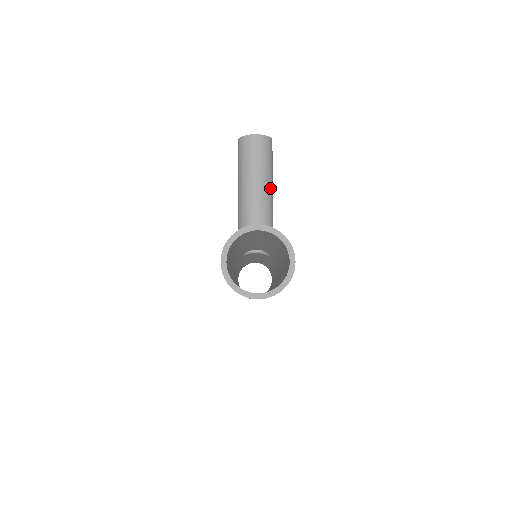
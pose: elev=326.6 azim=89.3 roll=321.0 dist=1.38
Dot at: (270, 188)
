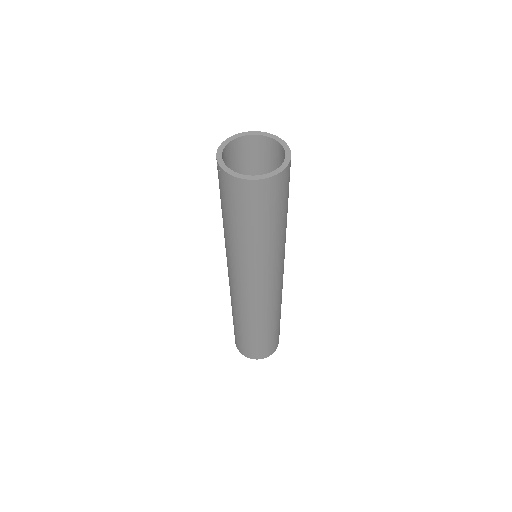
Dot at: occluded
